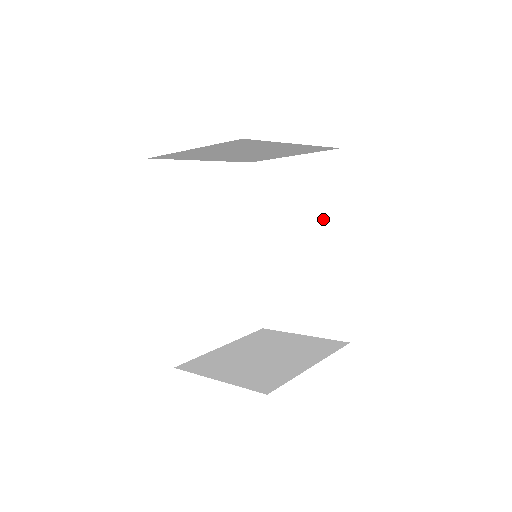
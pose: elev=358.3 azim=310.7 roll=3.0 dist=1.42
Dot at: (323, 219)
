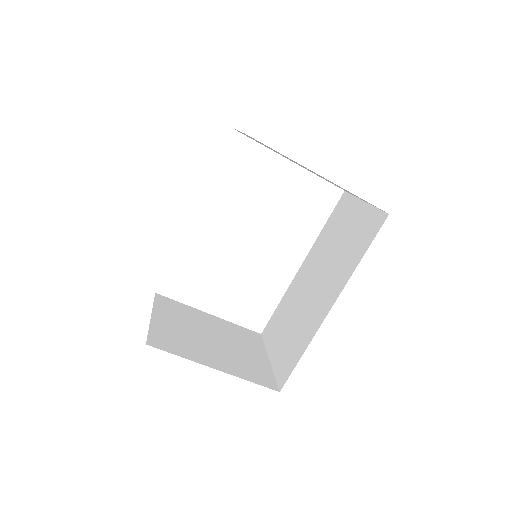
Dot at: (340, 271)
